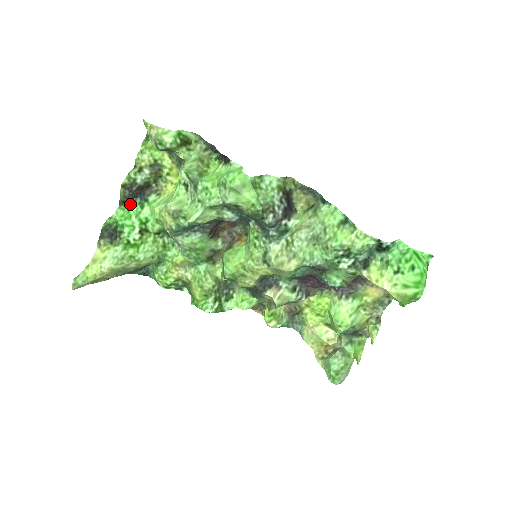
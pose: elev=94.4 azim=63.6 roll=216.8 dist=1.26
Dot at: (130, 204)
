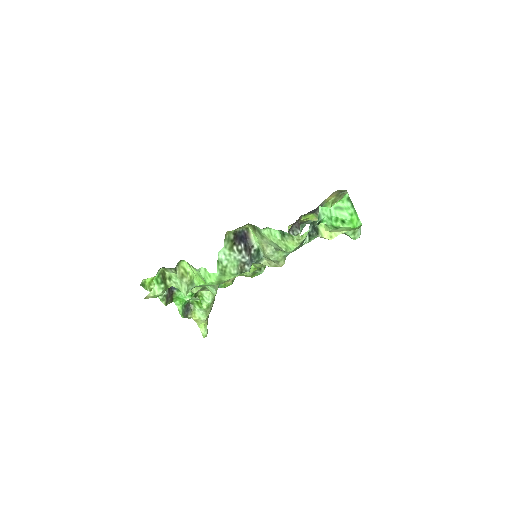
Dot at: (175, 296)
